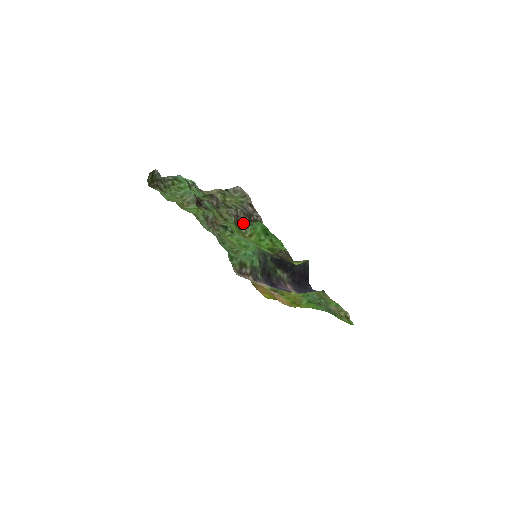
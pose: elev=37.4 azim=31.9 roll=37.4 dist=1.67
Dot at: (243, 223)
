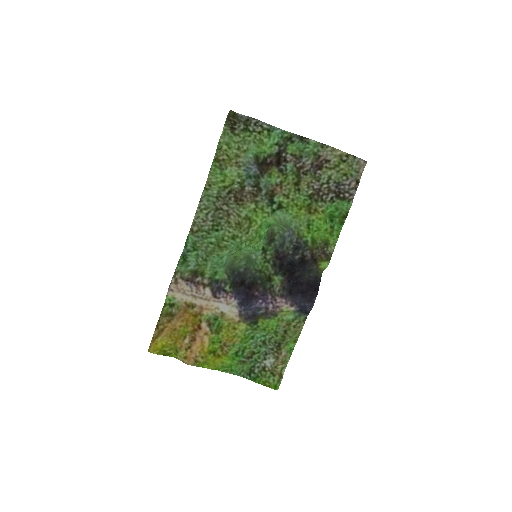
Dot at: (324, 197)
